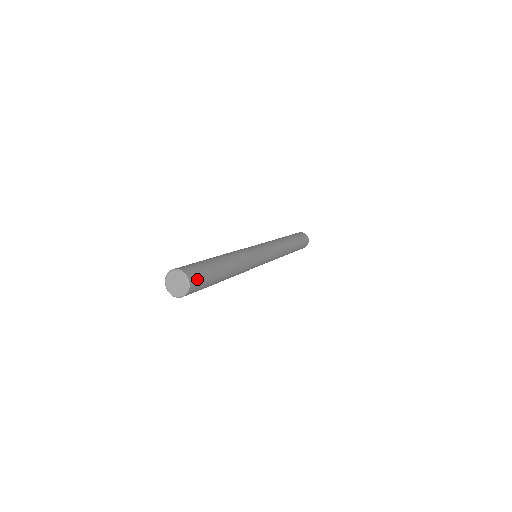
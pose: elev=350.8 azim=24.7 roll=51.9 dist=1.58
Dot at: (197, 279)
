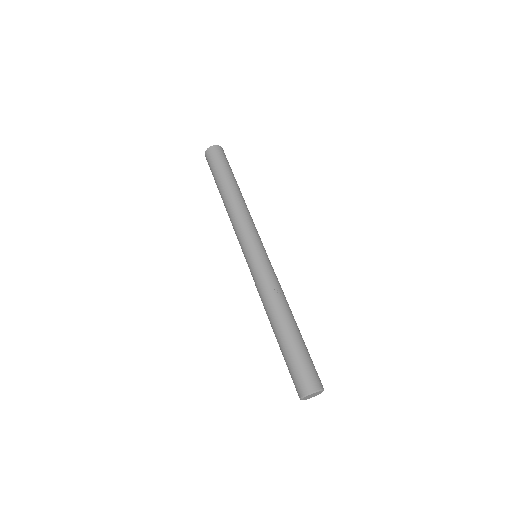
Dot at: (316, 377)
